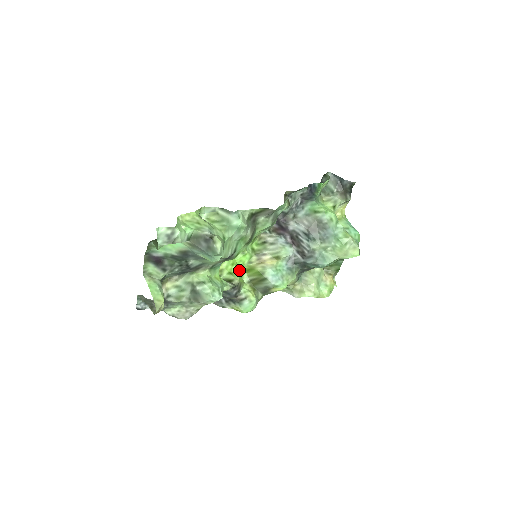
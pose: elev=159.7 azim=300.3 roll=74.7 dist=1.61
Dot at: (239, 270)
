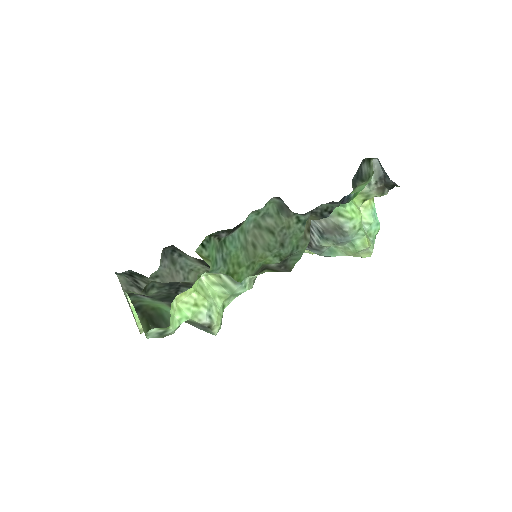
Dot at: occluded
